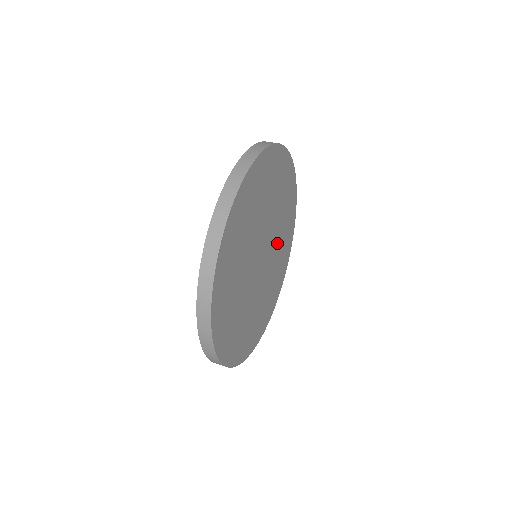
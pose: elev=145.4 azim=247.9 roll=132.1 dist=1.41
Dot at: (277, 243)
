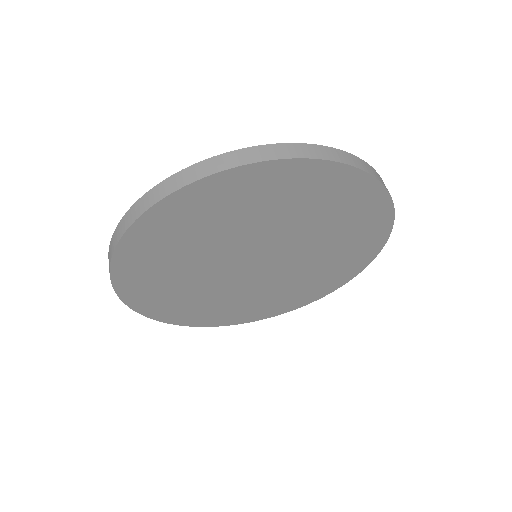
Dot at: (315, 241)
